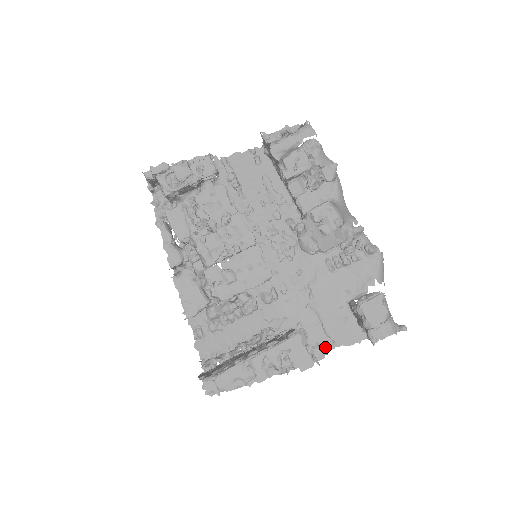
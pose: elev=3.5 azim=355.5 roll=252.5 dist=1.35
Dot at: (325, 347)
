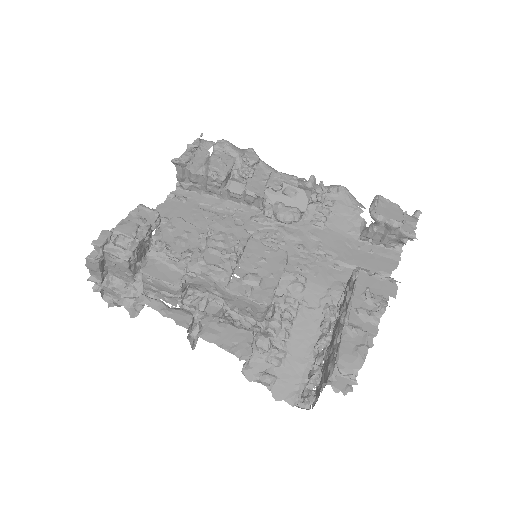
Dot at: occluded
